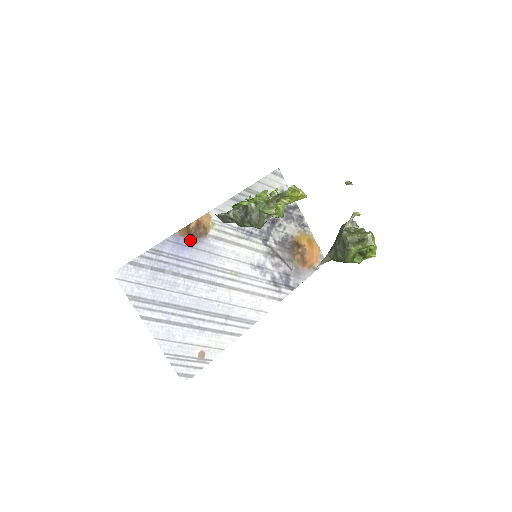
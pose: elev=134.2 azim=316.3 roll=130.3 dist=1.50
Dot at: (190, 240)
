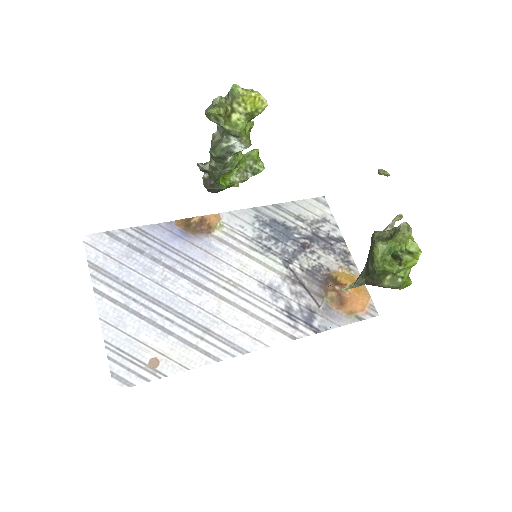
Dot at: (187, 233)
